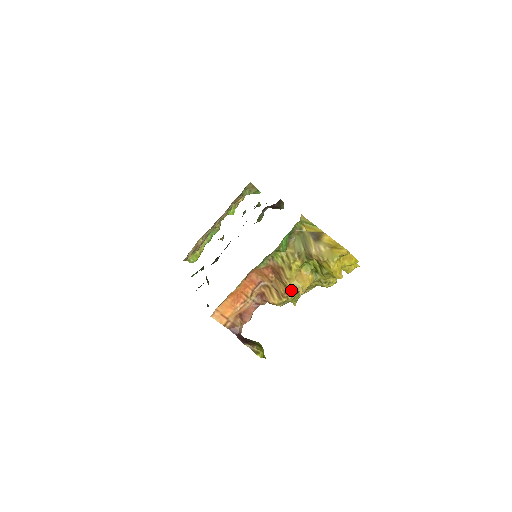
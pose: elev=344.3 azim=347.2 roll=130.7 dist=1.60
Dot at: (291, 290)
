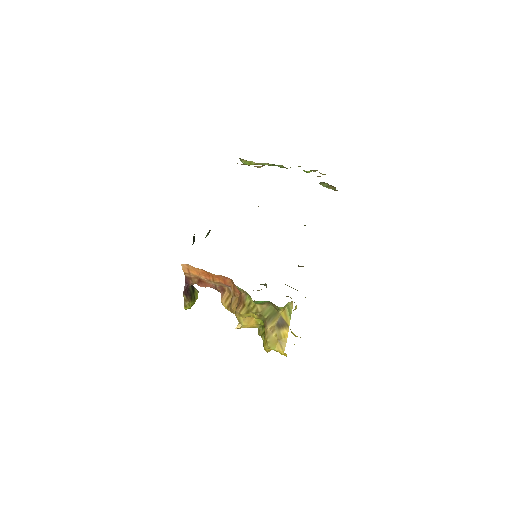
Dot at: occluded
